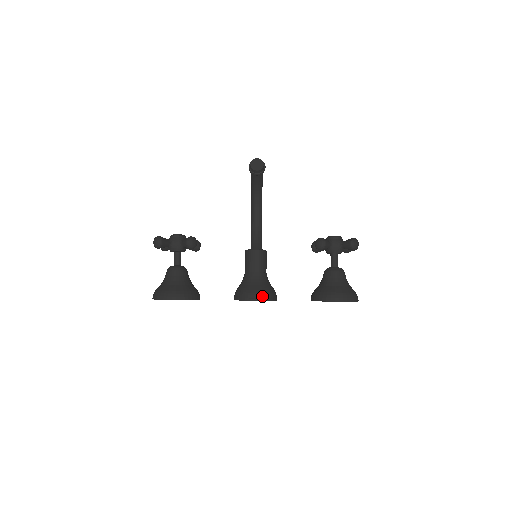
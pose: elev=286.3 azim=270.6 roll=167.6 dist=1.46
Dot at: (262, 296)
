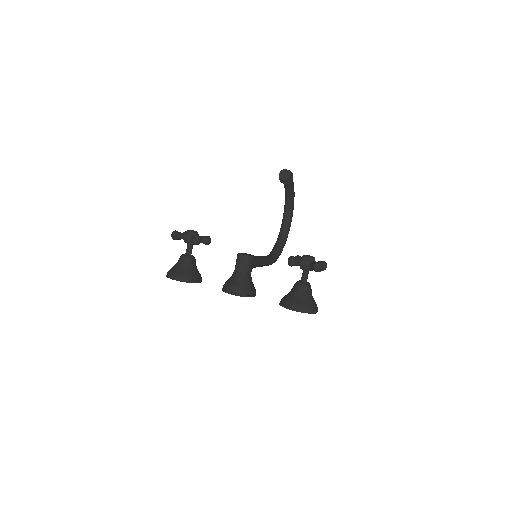
Dot at: (238, 292)
